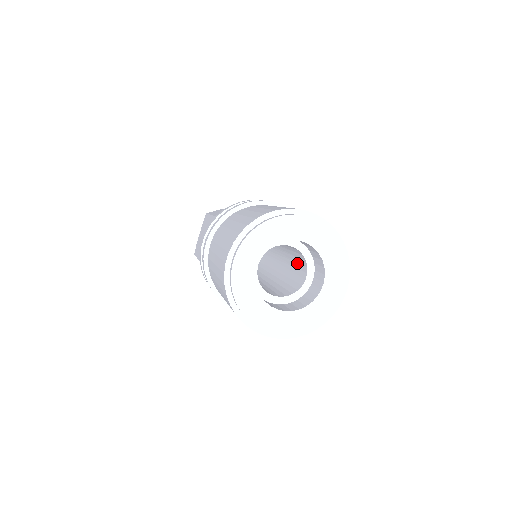
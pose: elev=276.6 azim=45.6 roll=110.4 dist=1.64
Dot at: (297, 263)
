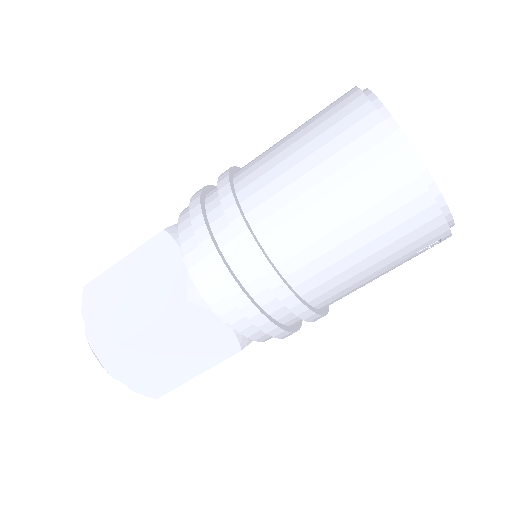
Dot at: occluded
